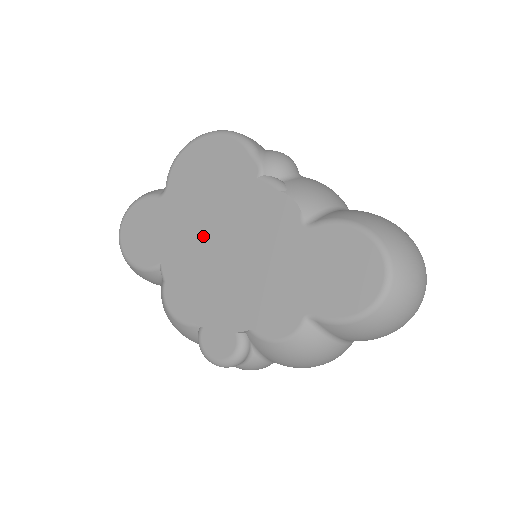
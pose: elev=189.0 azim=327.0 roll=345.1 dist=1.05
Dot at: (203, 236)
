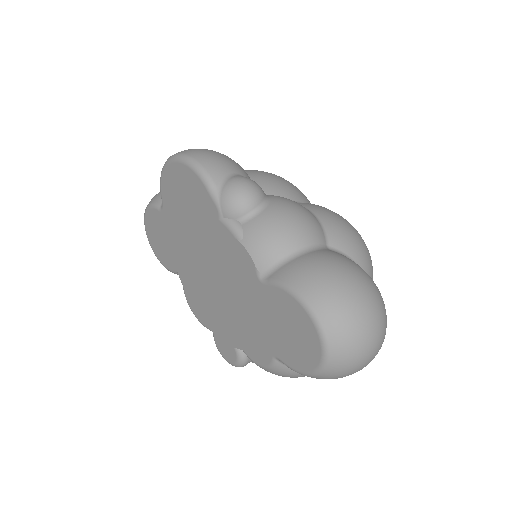
Dot at: (196, 259)
